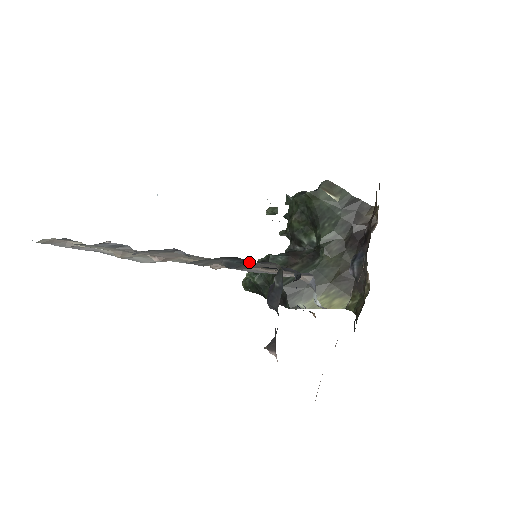
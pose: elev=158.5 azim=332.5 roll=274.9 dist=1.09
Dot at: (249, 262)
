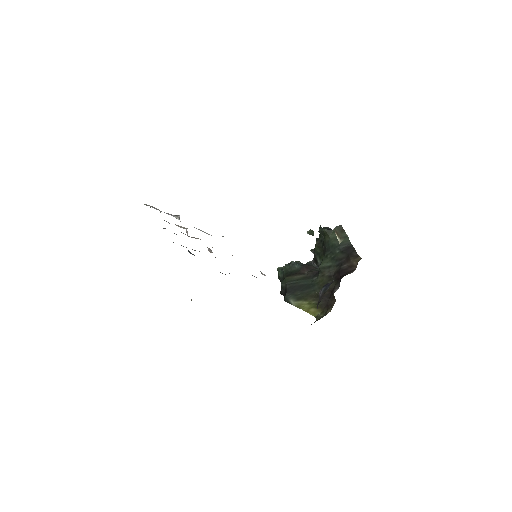
Dot at: occluded
